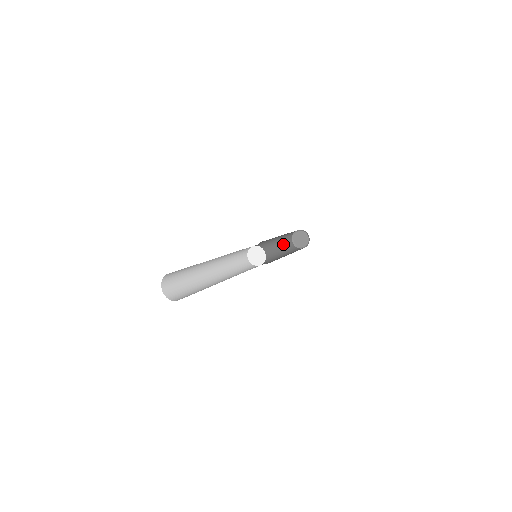
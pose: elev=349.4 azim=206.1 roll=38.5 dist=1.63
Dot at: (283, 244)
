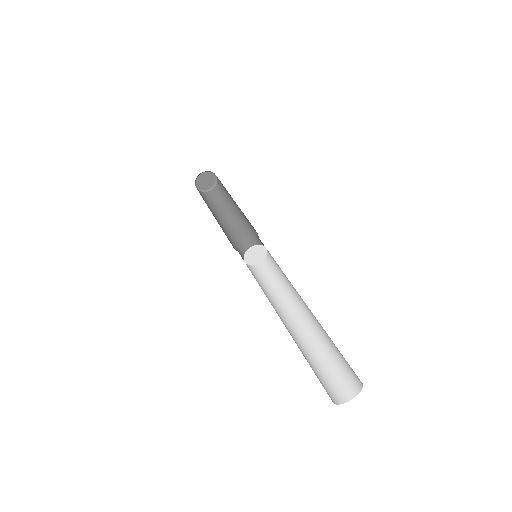
Dot at: occluded
